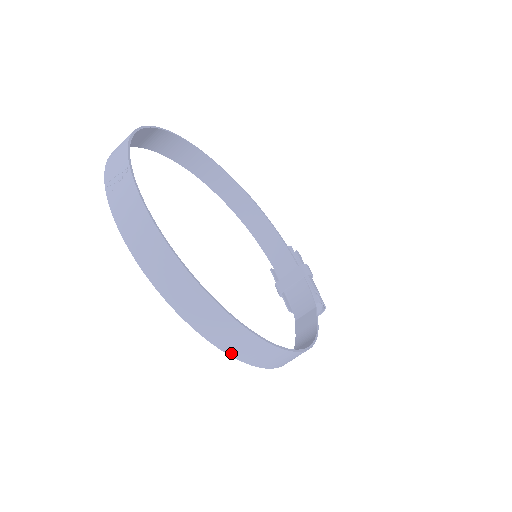
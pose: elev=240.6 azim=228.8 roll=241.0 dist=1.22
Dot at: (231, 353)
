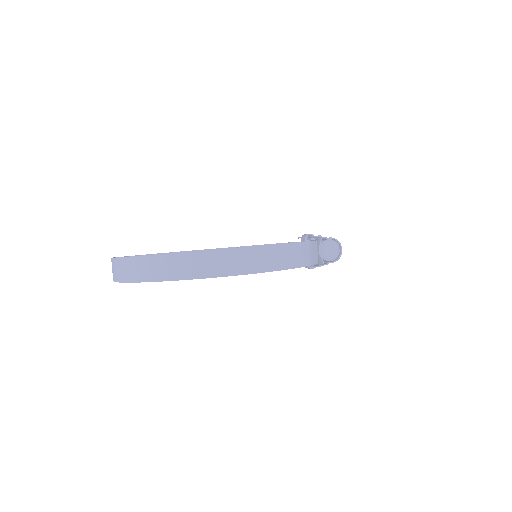
Dot at: (206, 276)
